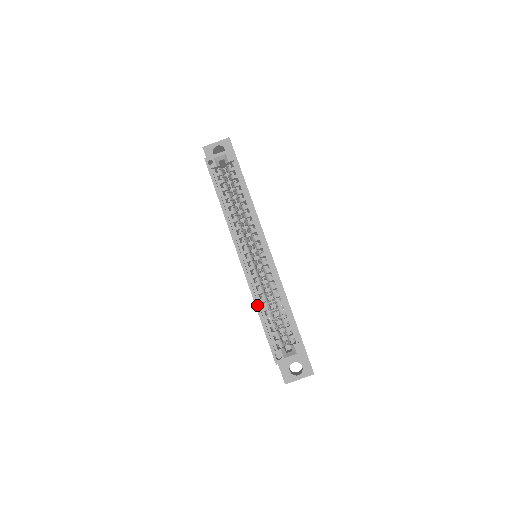
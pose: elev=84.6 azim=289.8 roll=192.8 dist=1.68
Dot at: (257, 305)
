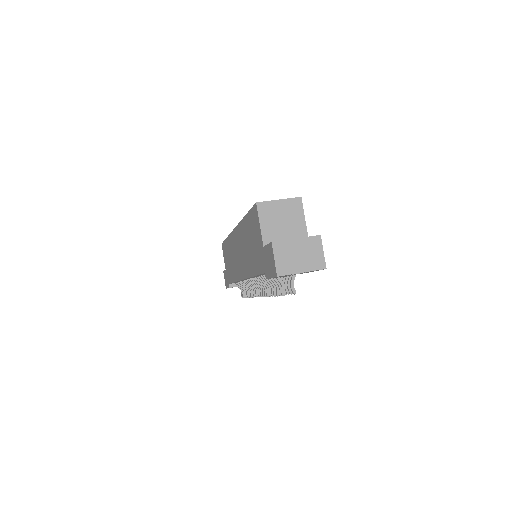
Dot at: occluded
